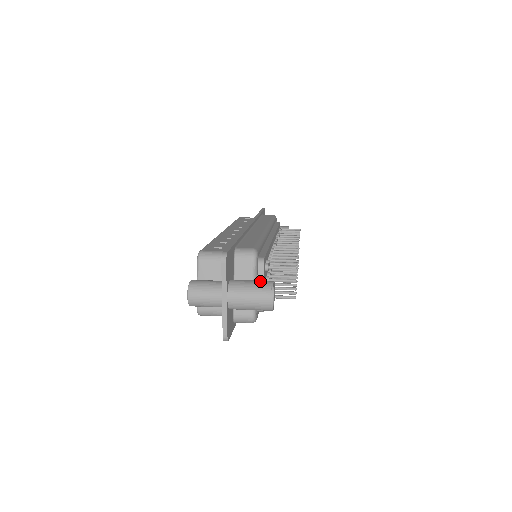
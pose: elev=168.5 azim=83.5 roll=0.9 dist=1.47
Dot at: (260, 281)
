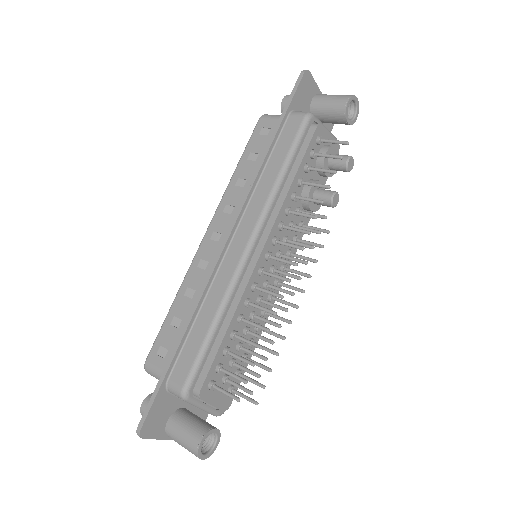
Dot at: (189, 438)
